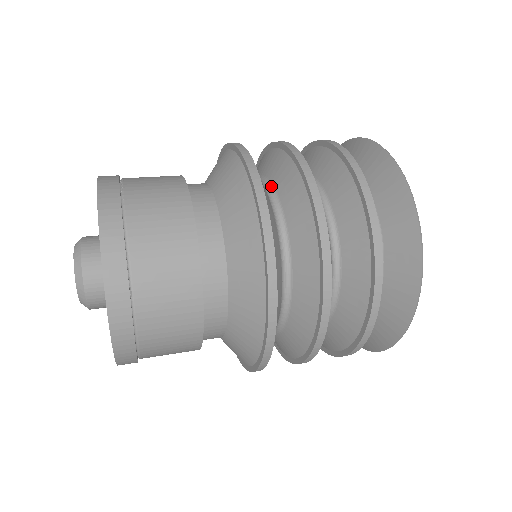
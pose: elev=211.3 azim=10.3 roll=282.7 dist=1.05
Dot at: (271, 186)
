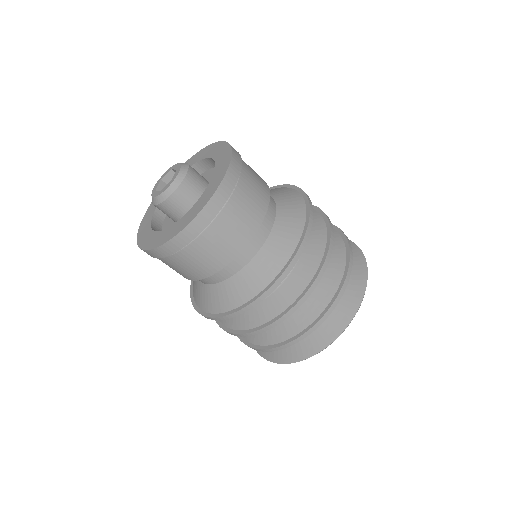
Dot at: occluded
